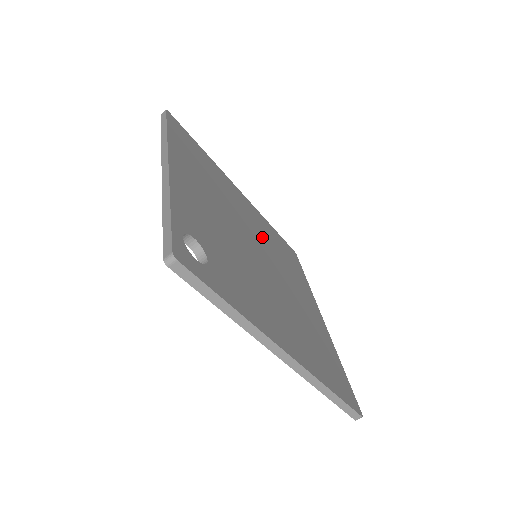
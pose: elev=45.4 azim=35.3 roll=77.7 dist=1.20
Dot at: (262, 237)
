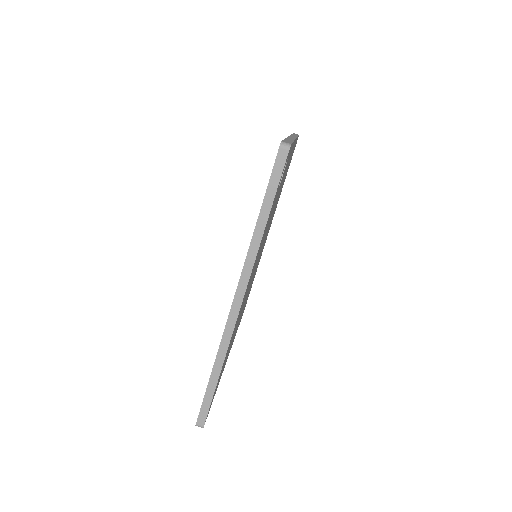
Dot at: occluded
